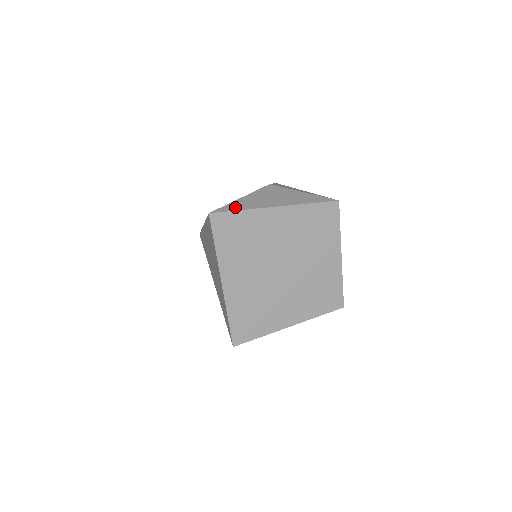
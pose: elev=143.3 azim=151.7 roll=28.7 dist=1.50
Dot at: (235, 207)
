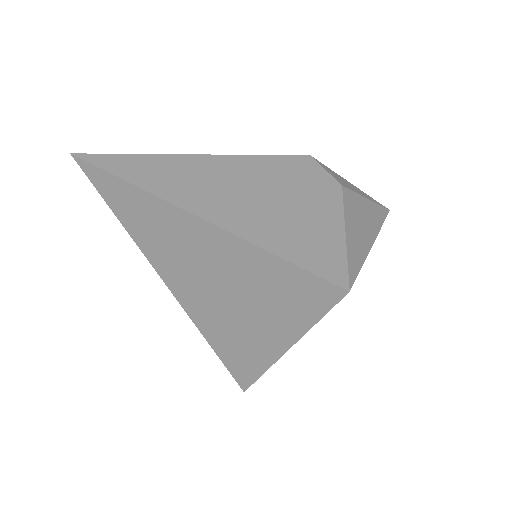
Dot at: (356, 262)
